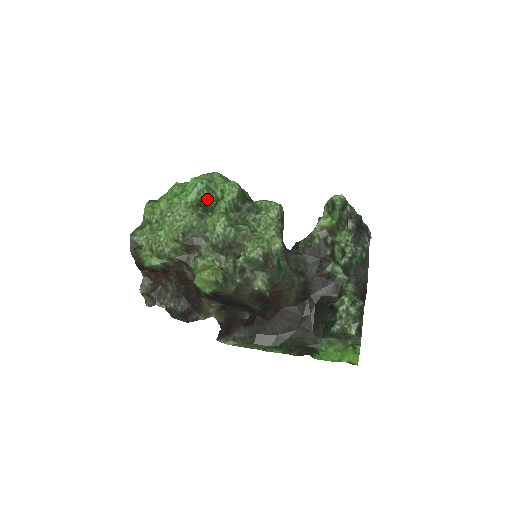
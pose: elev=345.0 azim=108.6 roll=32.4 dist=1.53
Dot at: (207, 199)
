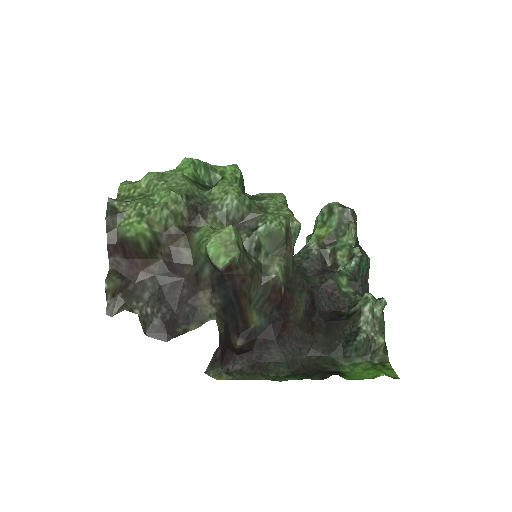
Dot at: (203, 180)
